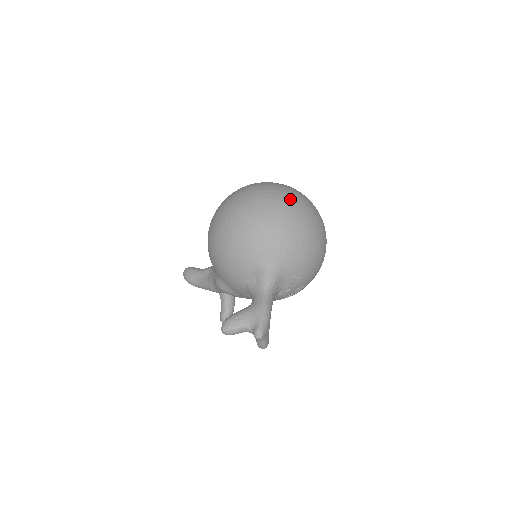
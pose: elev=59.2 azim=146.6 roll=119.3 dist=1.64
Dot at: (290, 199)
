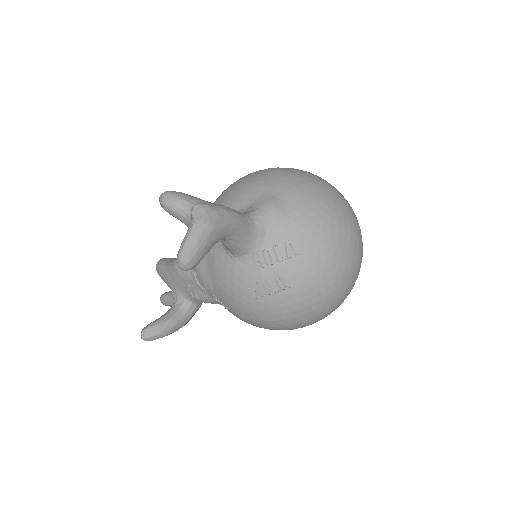
Dot at: occluded
